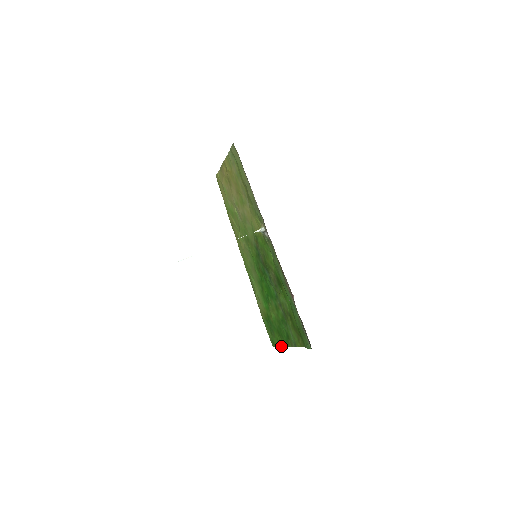
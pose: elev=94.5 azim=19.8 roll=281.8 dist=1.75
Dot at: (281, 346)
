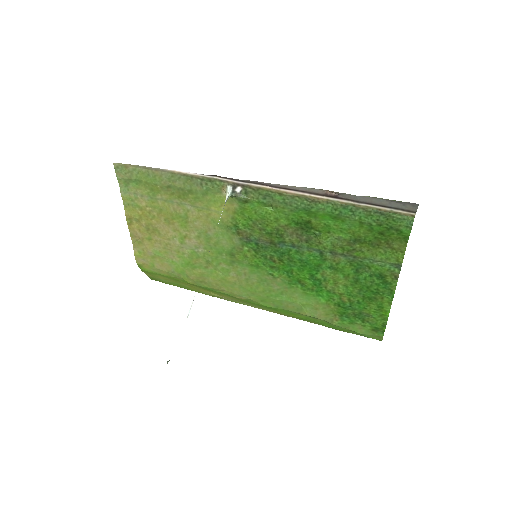
Dot at: (388, 311)
